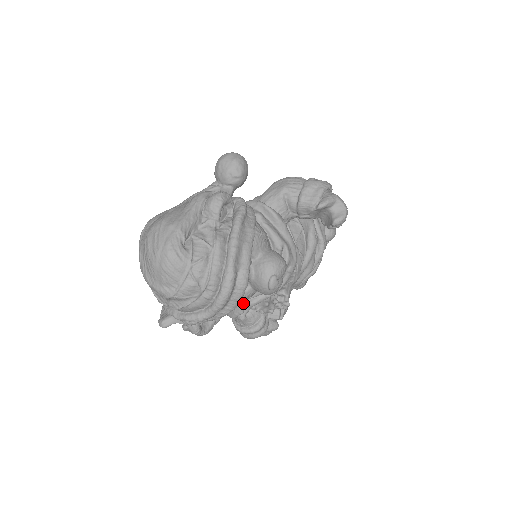
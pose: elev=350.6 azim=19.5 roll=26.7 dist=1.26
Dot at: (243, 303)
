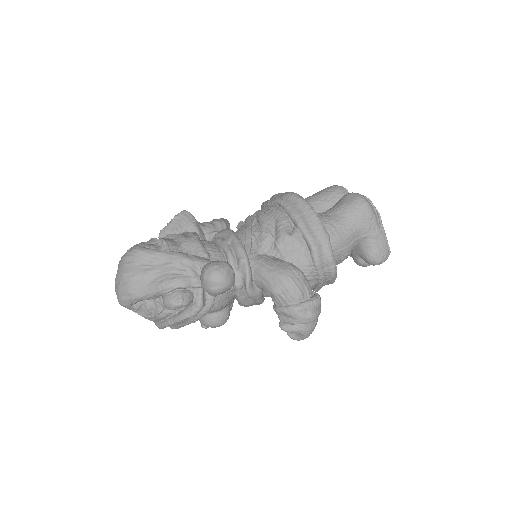
Dot at: occluded
